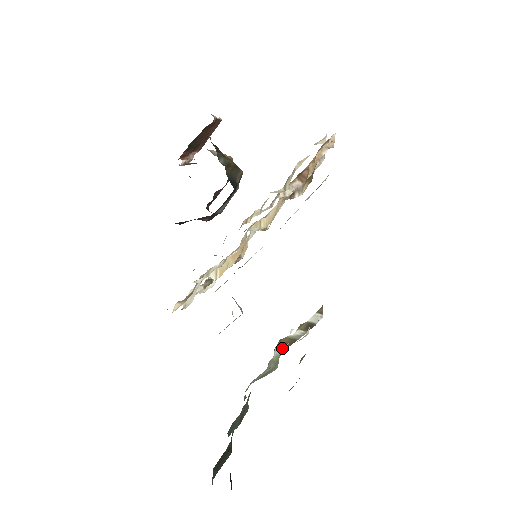
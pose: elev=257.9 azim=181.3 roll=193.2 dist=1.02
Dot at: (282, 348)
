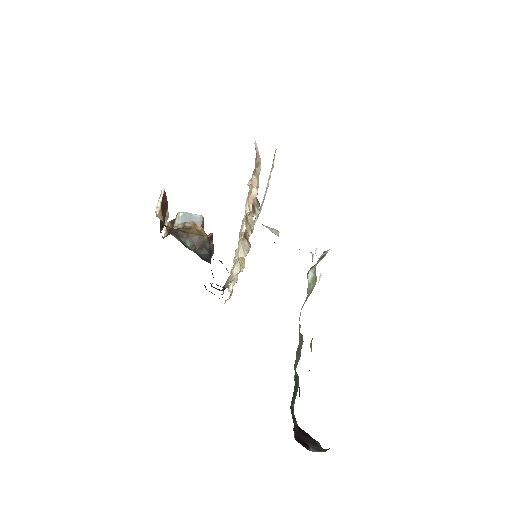
Dot at: occluded
